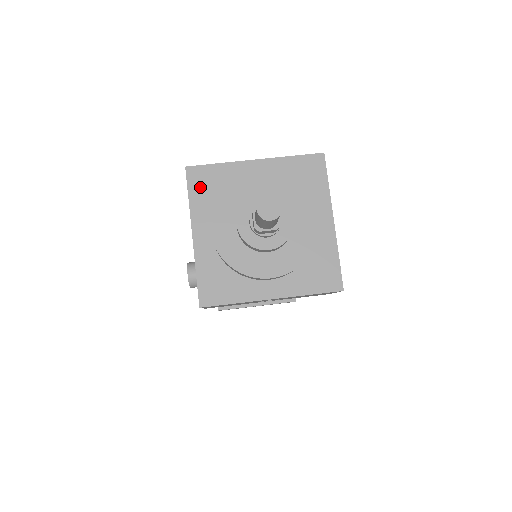
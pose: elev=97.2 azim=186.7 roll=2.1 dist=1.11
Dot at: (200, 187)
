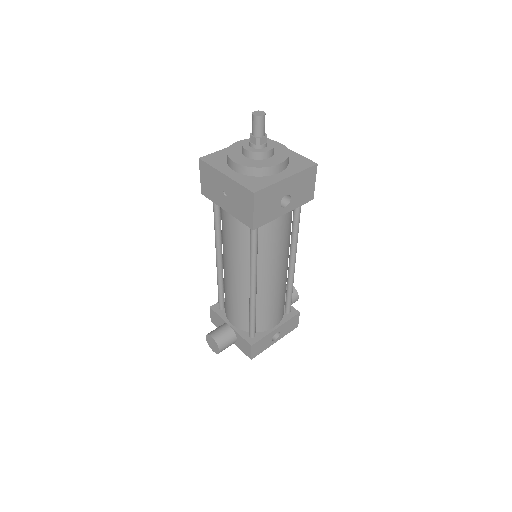
Dot at: (213, 161)
